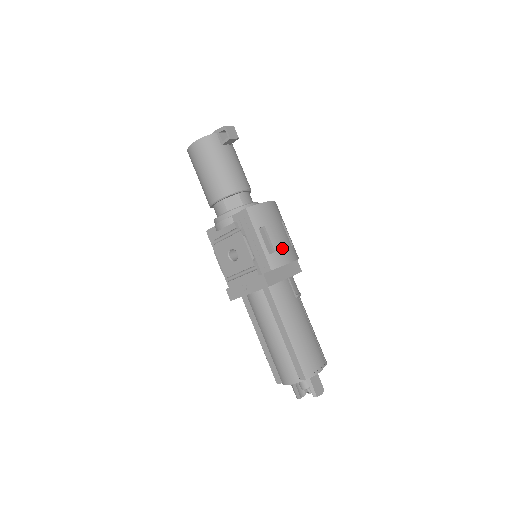
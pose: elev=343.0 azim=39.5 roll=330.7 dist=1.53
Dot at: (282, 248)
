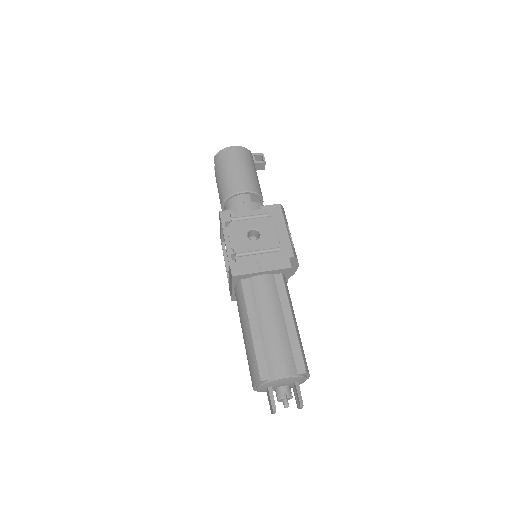
Dot at: occluded
